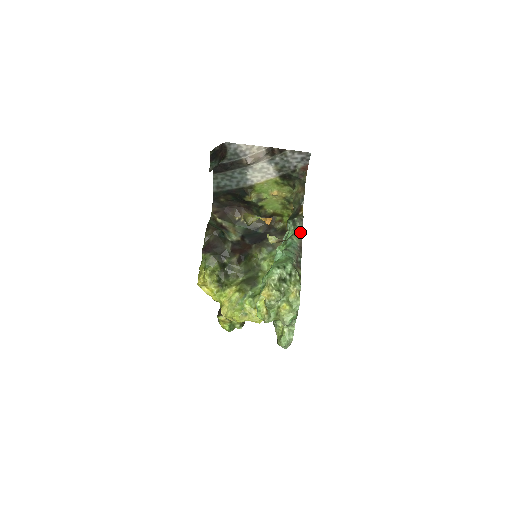
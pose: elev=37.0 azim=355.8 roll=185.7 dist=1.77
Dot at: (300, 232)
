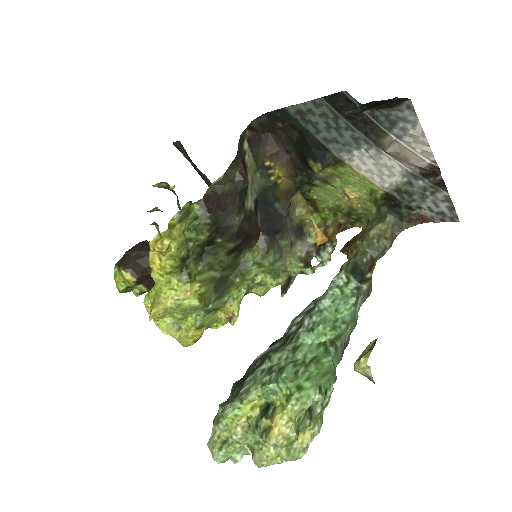
Dot at: (357, 315)
